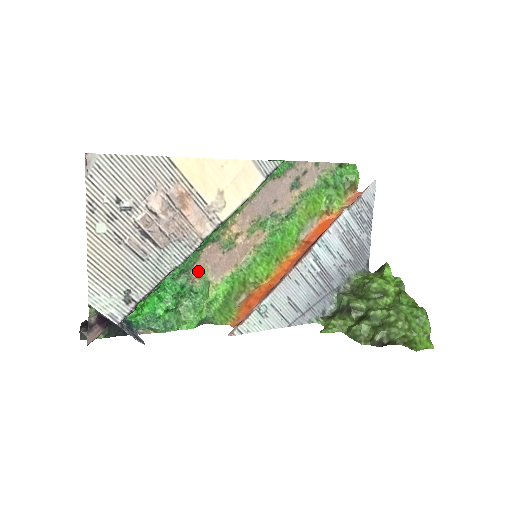
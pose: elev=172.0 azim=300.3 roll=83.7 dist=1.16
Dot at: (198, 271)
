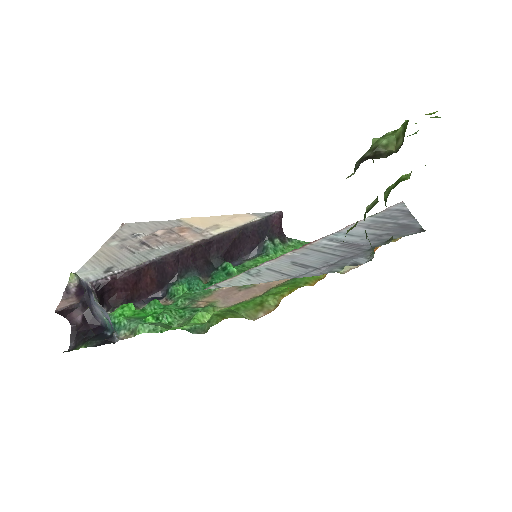
Dot at: (207, 302)
